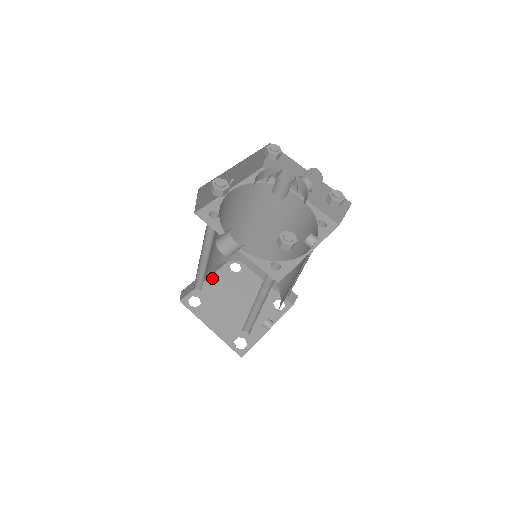
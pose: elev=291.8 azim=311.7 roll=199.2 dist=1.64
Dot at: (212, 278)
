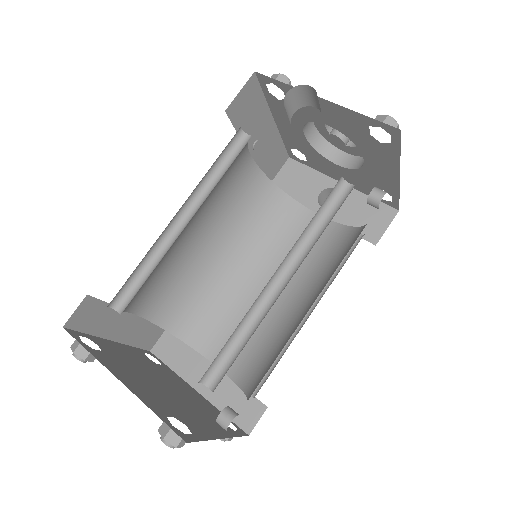
Dot at: (119, 344)
